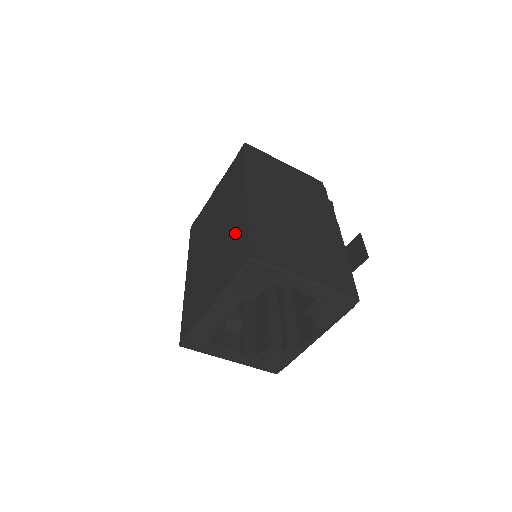
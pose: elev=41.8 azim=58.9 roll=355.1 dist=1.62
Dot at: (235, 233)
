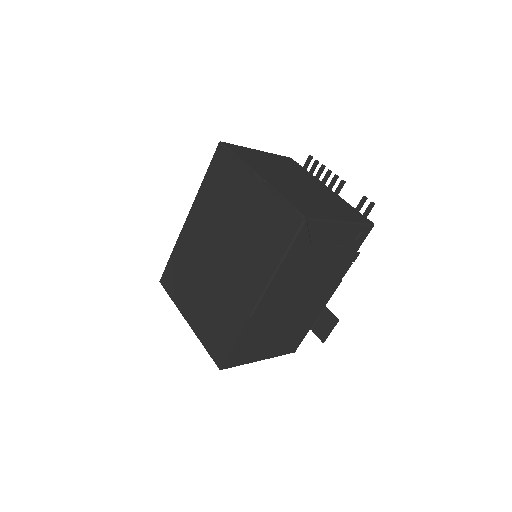
Dot at: (228, 315)
